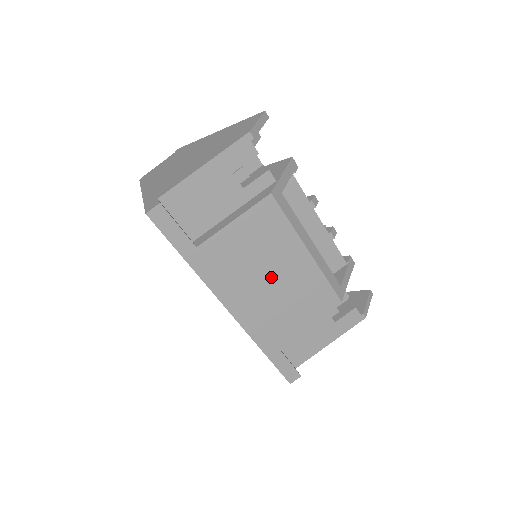
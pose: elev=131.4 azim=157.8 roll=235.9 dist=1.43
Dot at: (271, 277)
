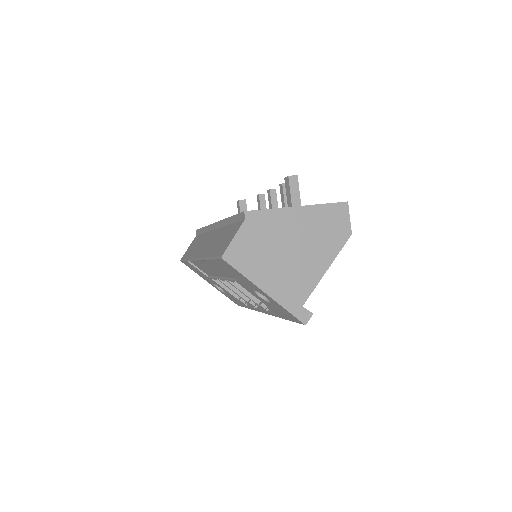
Dot at: occluded
